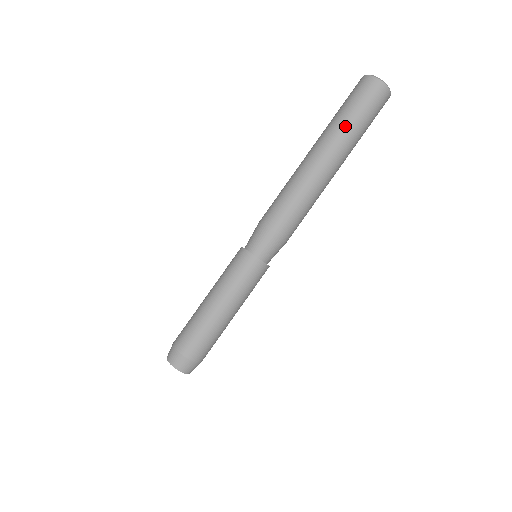
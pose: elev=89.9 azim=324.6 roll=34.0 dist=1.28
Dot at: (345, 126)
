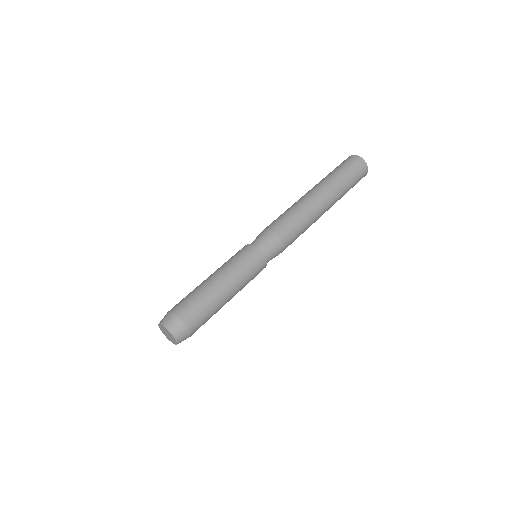
Dot at: (327, 176)
